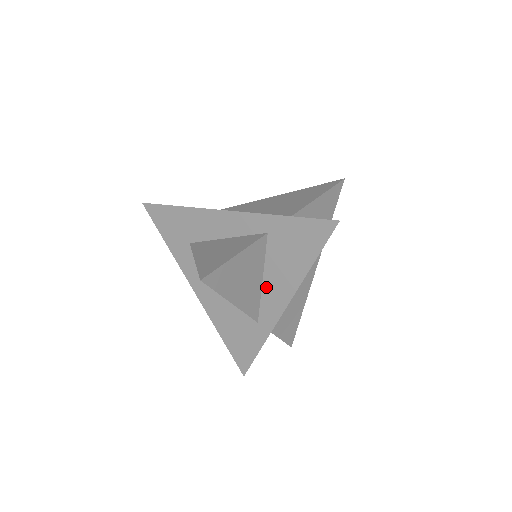
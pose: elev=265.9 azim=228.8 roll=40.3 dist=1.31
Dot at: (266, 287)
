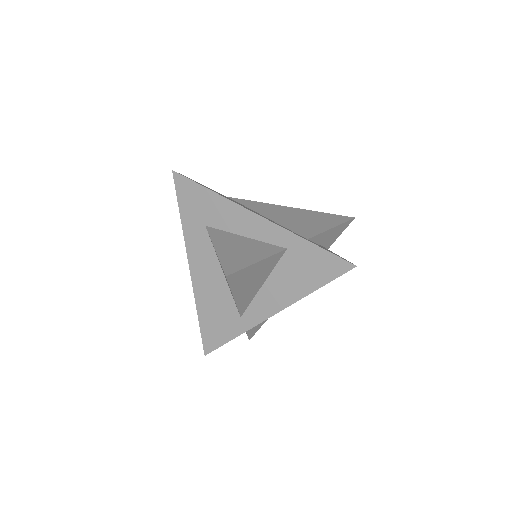
Dot at: (263, 291)
